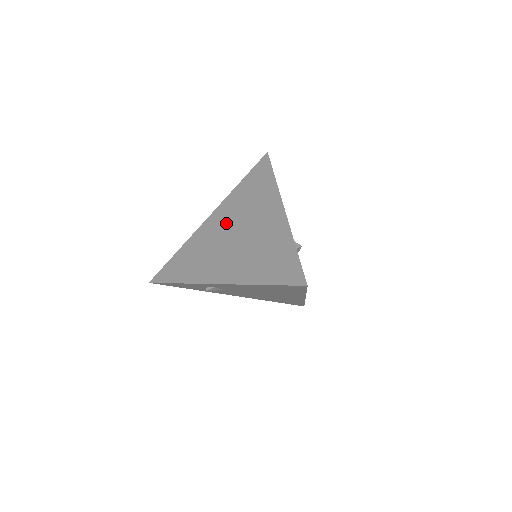
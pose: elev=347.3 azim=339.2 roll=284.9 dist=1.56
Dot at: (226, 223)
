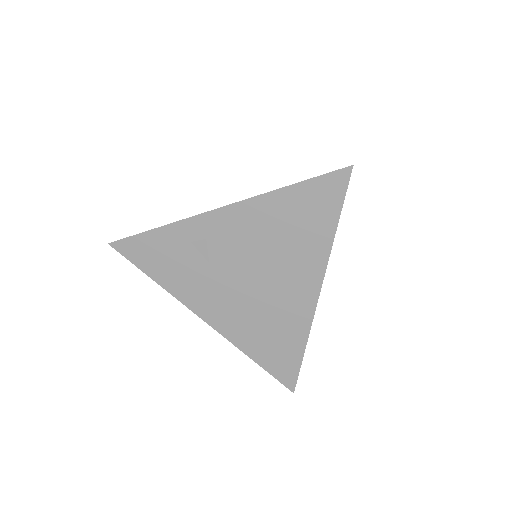
Dot at: occluded
